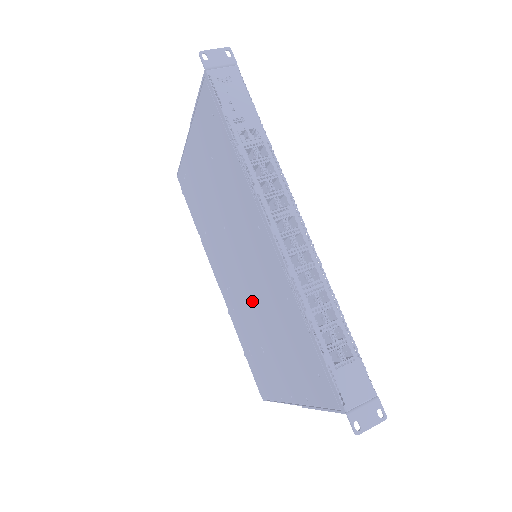
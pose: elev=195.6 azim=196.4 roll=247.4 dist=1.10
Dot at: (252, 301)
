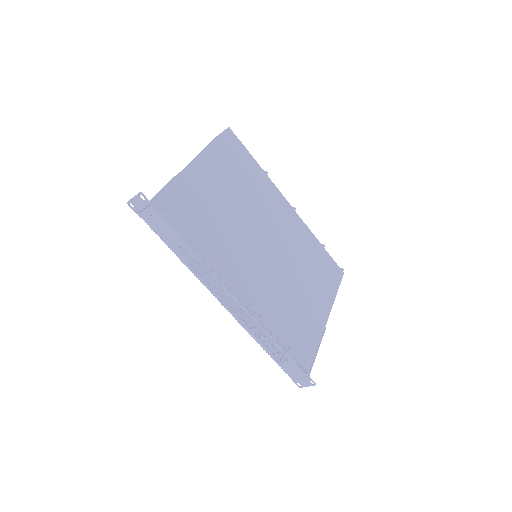
Dot at: occluded
